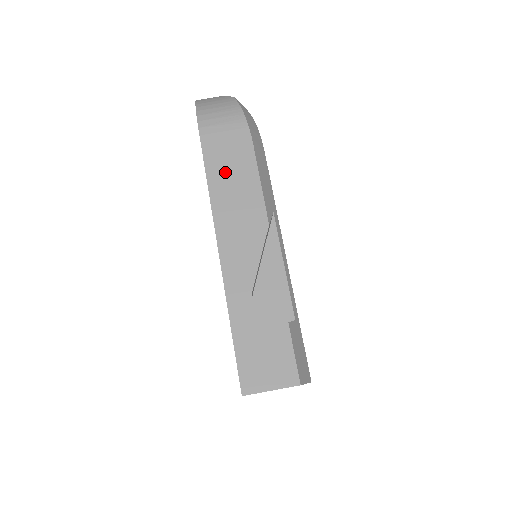
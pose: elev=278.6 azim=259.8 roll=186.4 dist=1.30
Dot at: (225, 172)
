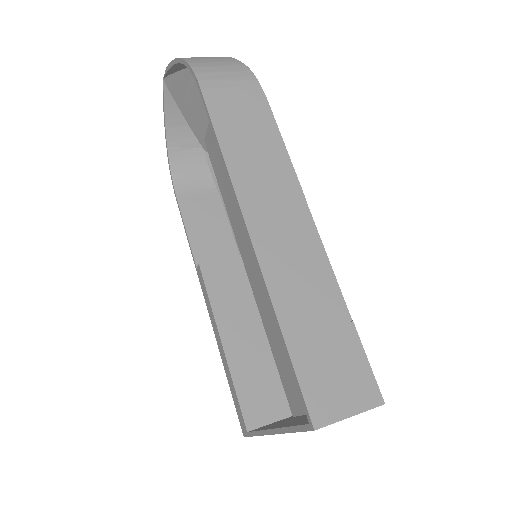
Dot at: (241, 134)
